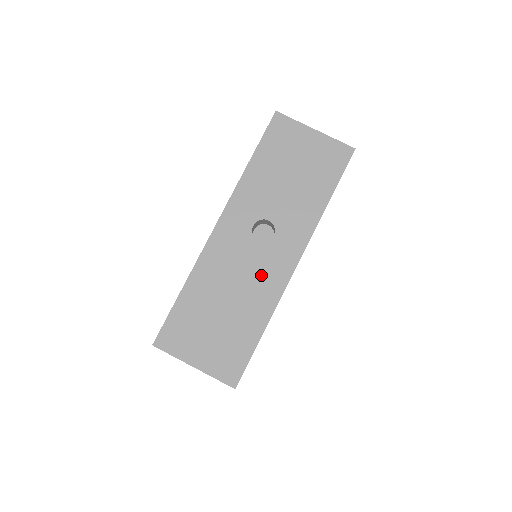
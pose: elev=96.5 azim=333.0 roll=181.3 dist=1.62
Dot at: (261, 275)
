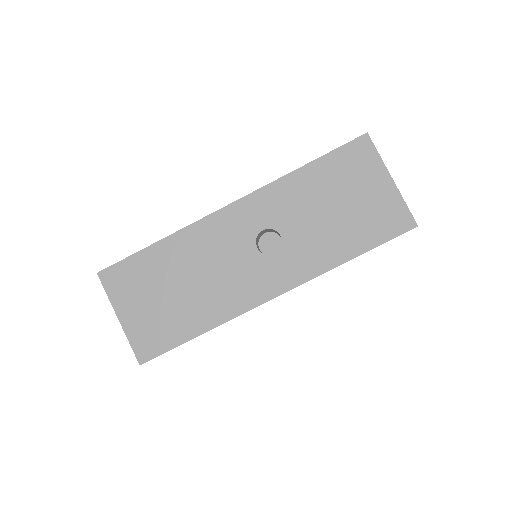
Dot at: (236, 282)
